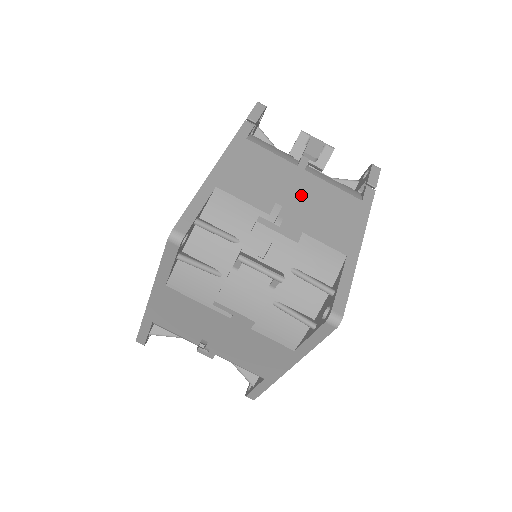
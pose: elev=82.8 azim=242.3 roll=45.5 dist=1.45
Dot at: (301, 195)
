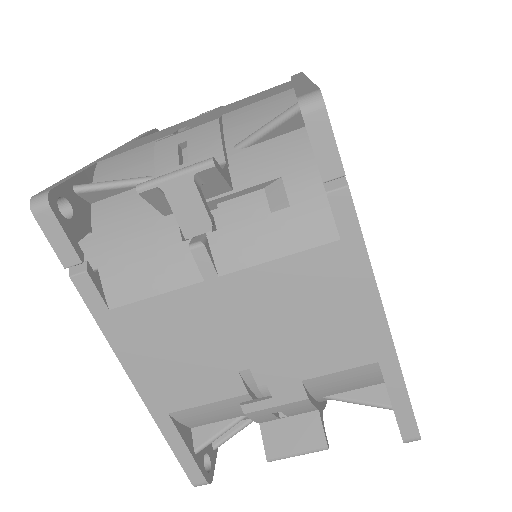
Dot at: (253, 328)
